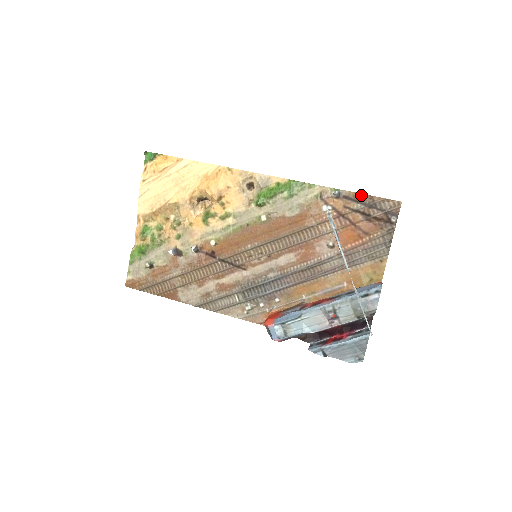
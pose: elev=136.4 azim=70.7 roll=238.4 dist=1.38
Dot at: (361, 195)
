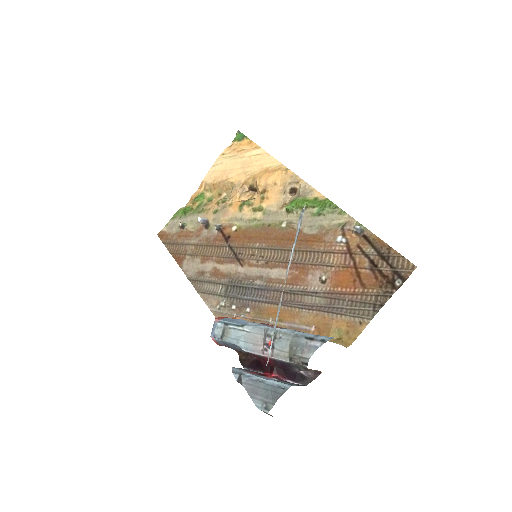
Dot at: (381, 241)
